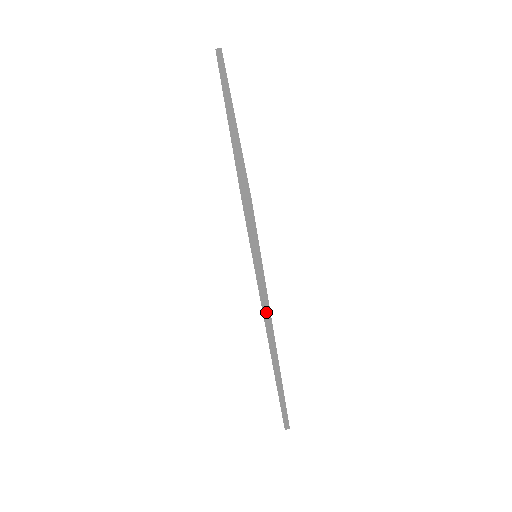
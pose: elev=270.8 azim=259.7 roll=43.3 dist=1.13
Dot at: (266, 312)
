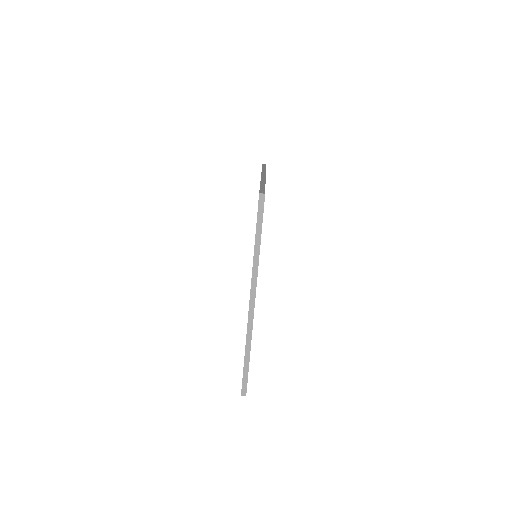
Dot at: occluded
